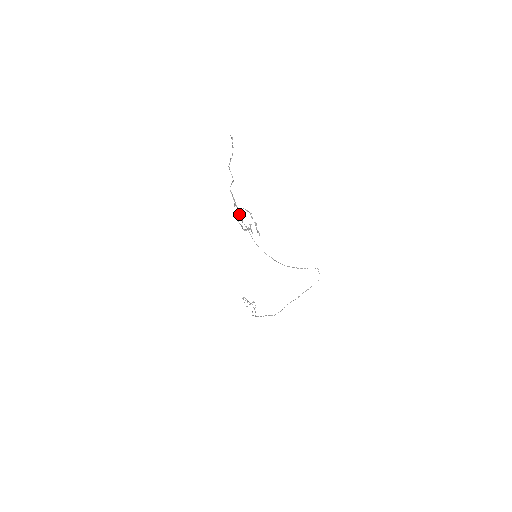
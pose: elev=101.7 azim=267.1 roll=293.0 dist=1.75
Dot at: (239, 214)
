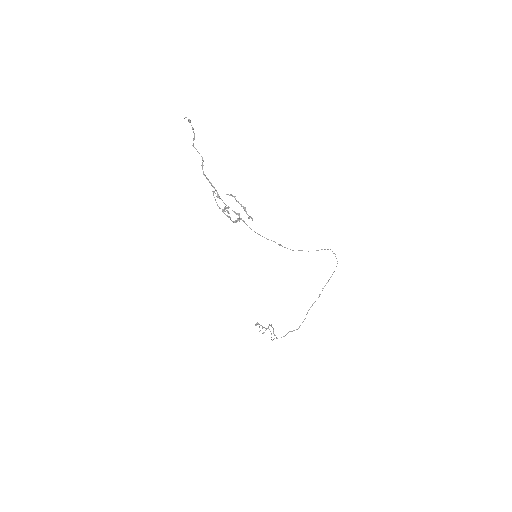
Dot at: (221, 199)
